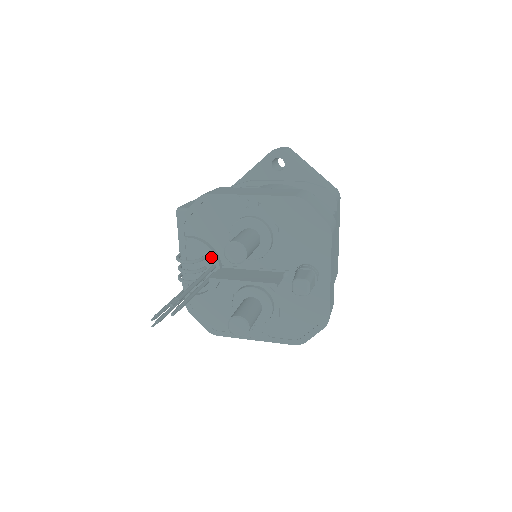
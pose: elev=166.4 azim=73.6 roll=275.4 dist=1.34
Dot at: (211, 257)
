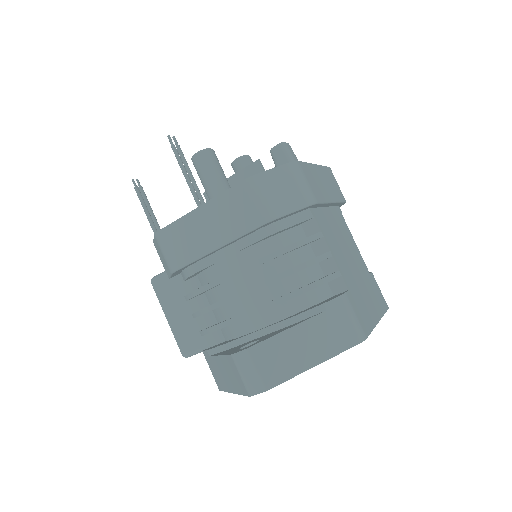
Dot at: occluded
